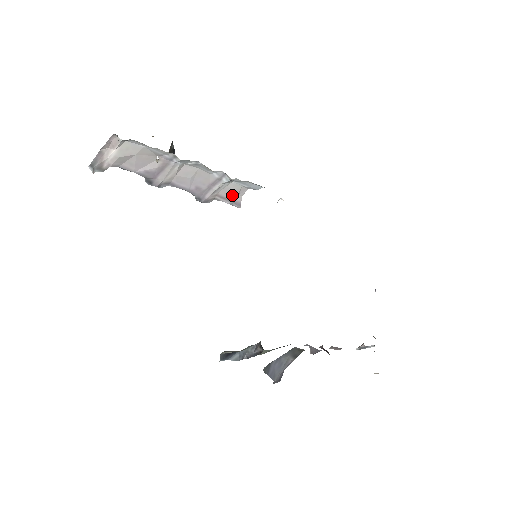
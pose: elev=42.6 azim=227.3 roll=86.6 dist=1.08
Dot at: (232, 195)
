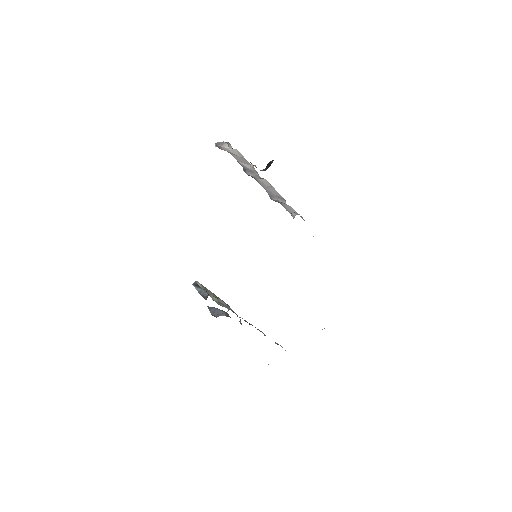
Dot at: (290, 210)
